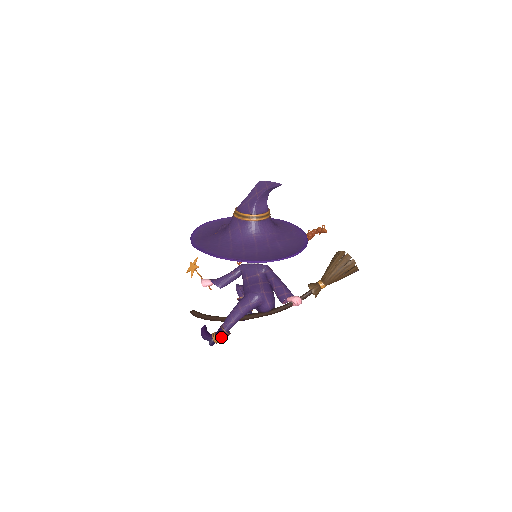
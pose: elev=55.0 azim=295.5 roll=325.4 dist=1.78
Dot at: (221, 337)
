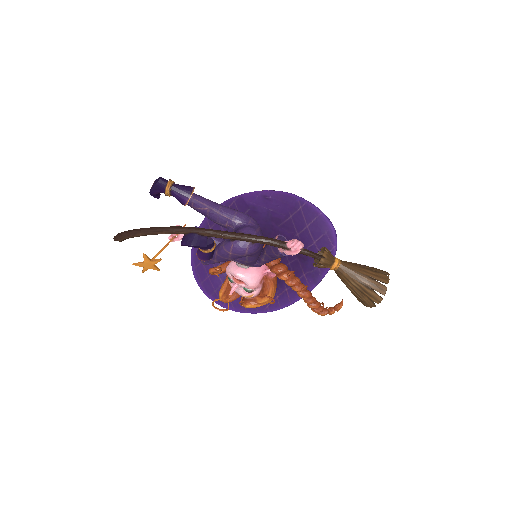
Dot at: (181, 186)
